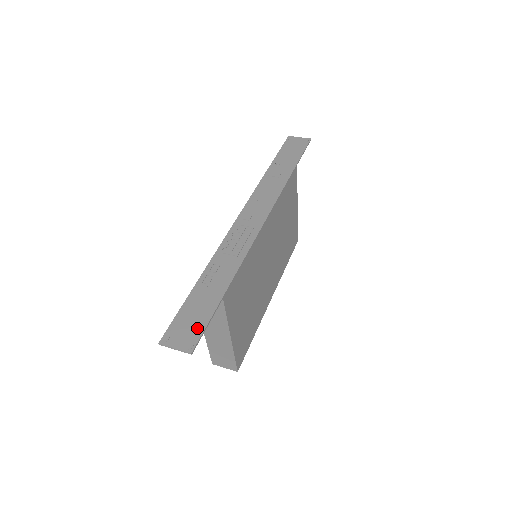
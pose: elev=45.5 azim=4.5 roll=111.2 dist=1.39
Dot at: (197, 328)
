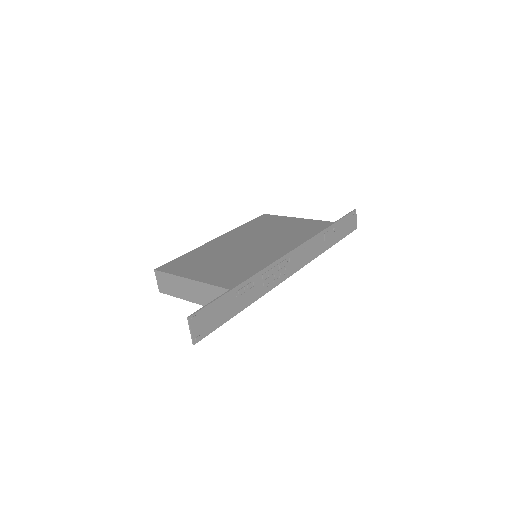
Dot at: (210, 327)
